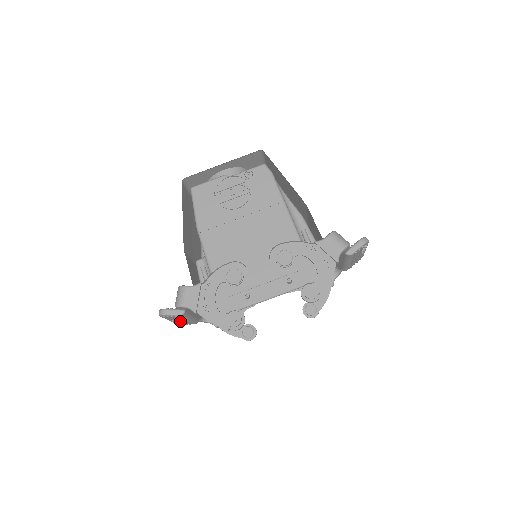
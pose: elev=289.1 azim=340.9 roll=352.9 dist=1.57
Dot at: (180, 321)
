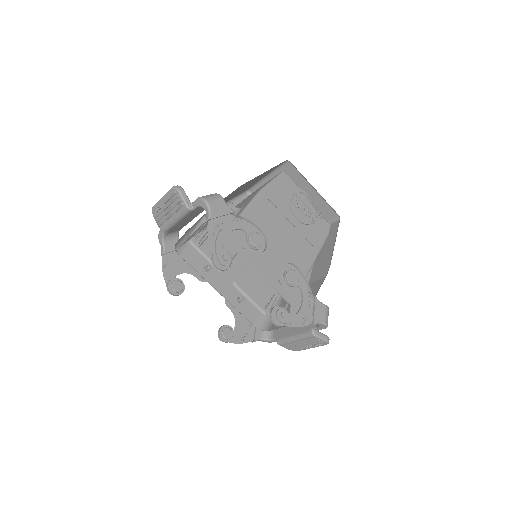
Dot at: (167, 212)
